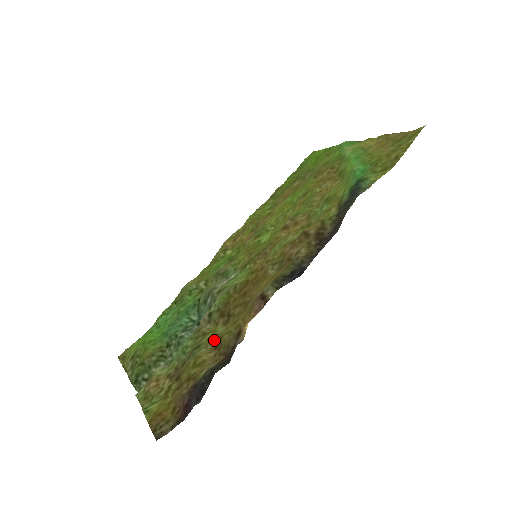
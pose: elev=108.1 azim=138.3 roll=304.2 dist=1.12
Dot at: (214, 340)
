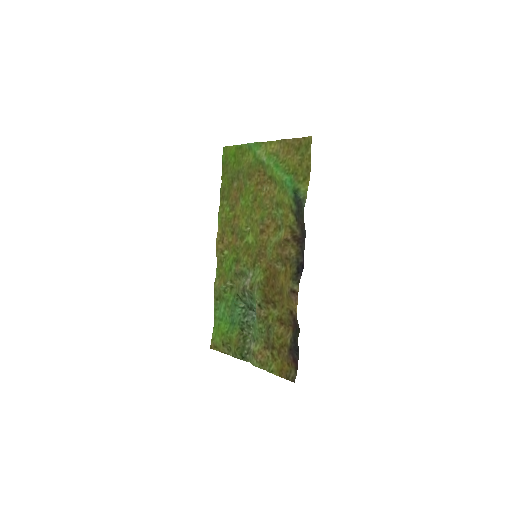
Dot at: (277, 320)
